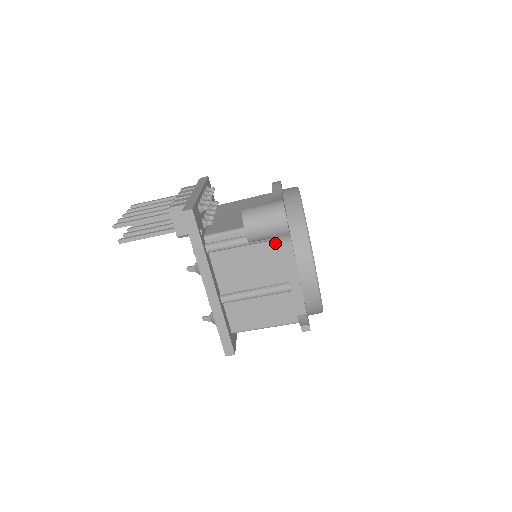
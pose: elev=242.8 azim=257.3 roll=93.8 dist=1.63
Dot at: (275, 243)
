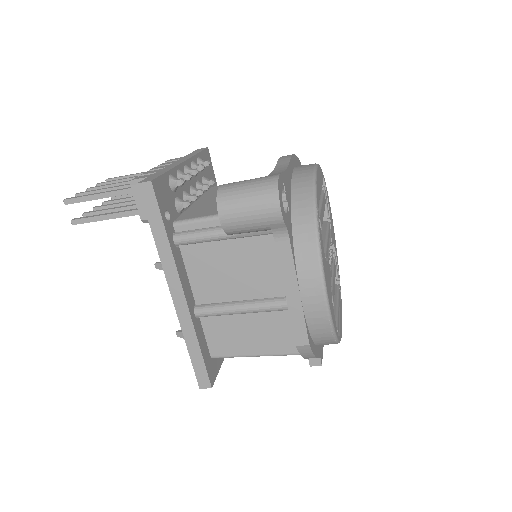
Dot at: (270, 239)
